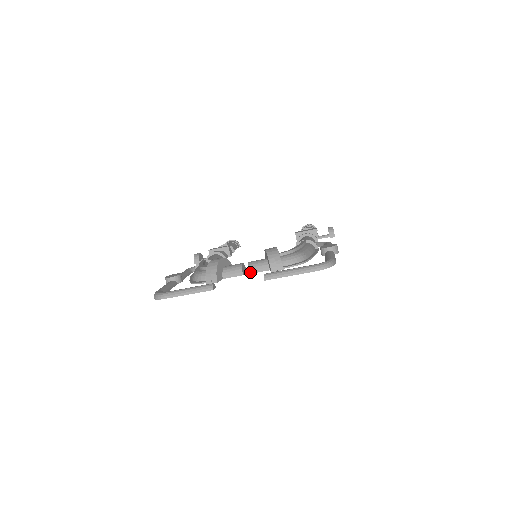
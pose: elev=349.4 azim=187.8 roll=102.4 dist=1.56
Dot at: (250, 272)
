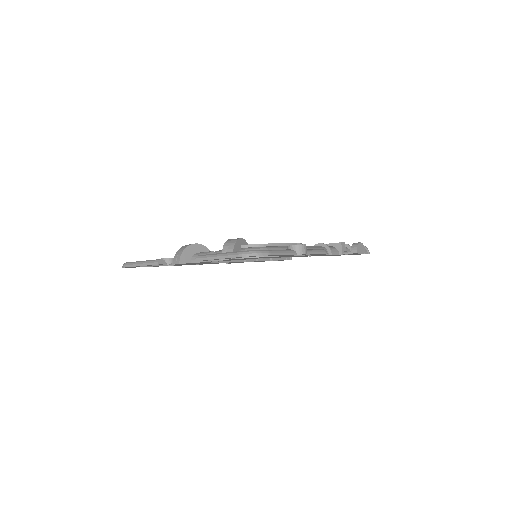
Dot at: occluded
